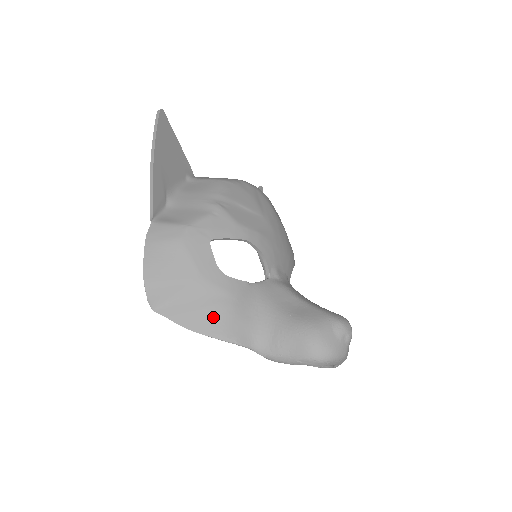
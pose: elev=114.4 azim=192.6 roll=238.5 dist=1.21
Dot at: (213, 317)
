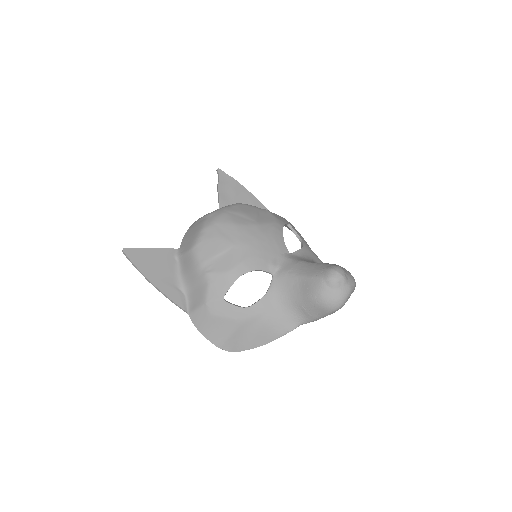
Dot at: (265, 331)
